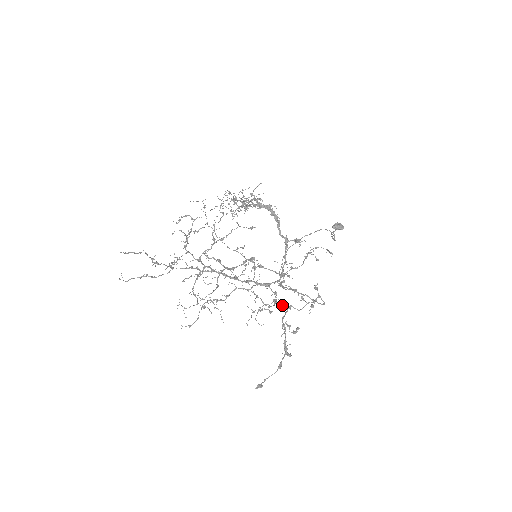
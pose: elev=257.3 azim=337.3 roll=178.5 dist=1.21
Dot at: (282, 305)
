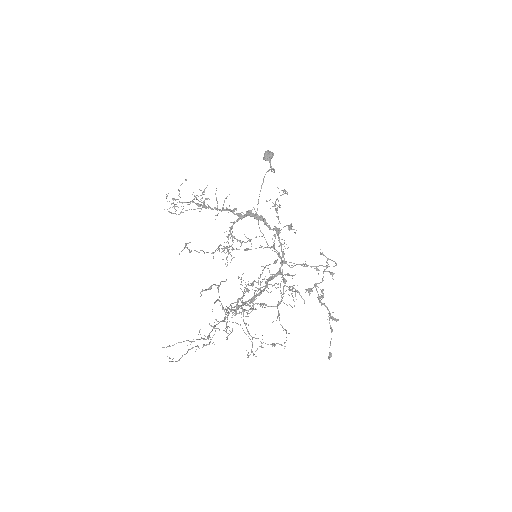
Dot at: (310, 288)
